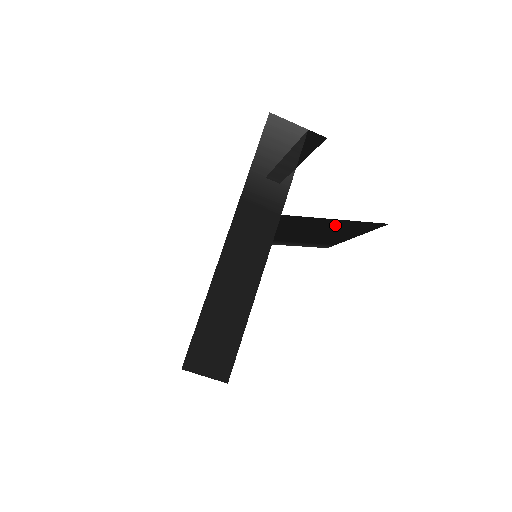
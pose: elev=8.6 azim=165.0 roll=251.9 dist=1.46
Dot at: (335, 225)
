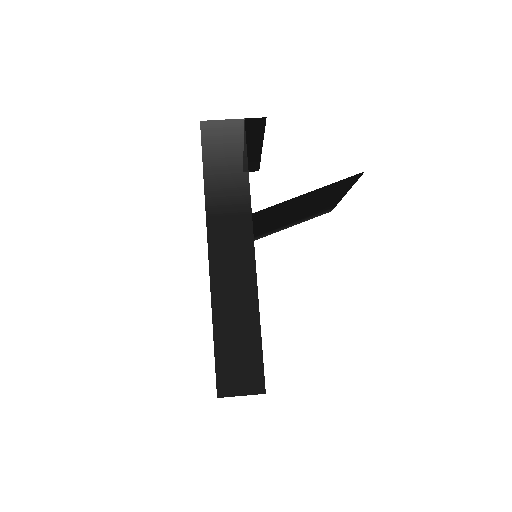
Dot at: (314, 196)
